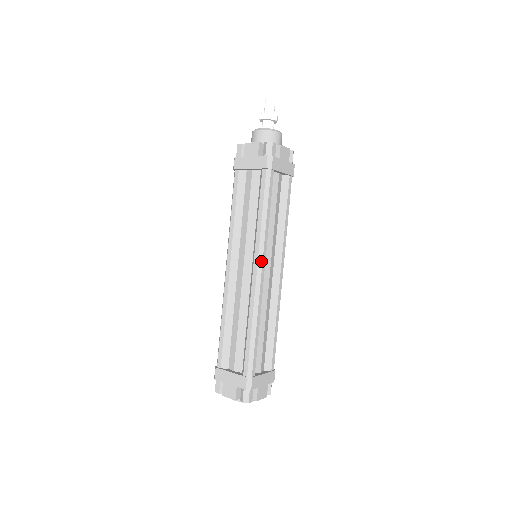
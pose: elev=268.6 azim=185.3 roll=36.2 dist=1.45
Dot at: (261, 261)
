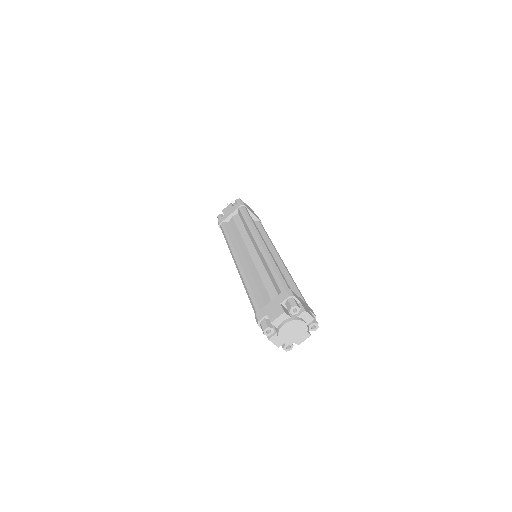
Dot at: (260, 237)
